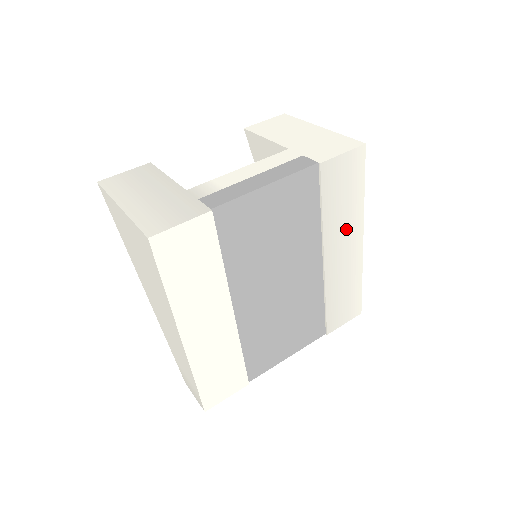
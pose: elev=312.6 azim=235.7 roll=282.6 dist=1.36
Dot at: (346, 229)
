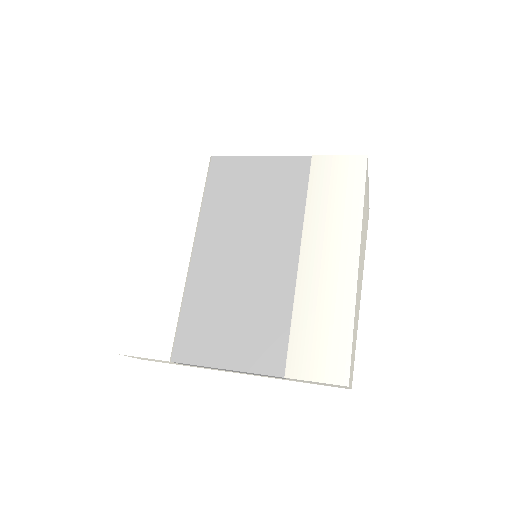
Dot at: (335, 234)
